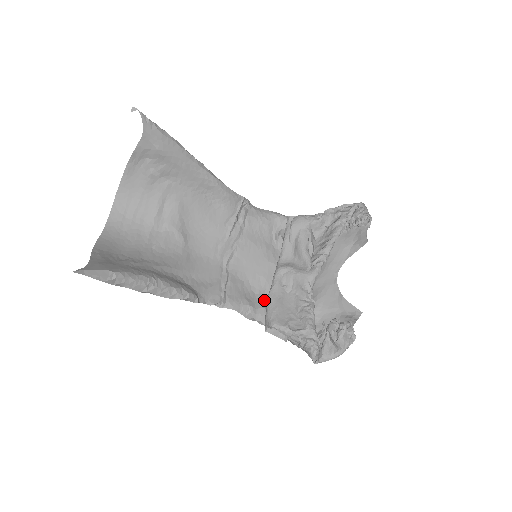
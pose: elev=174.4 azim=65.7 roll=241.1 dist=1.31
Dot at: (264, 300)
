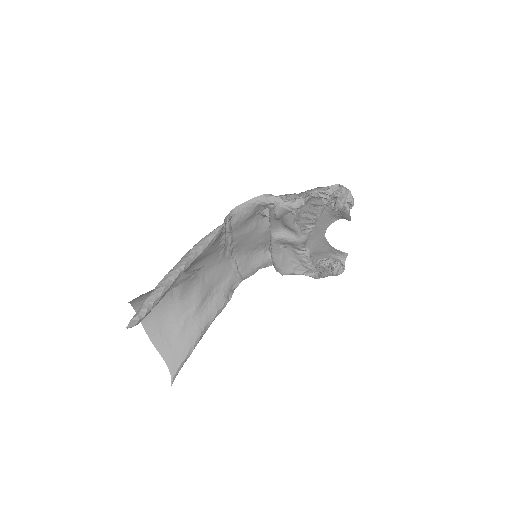
Dot at: (266, 250)
